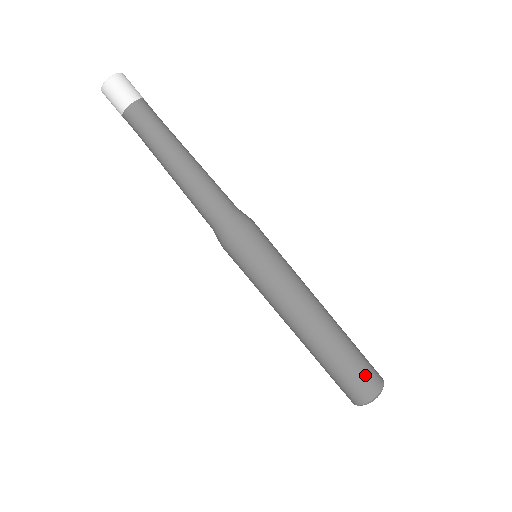
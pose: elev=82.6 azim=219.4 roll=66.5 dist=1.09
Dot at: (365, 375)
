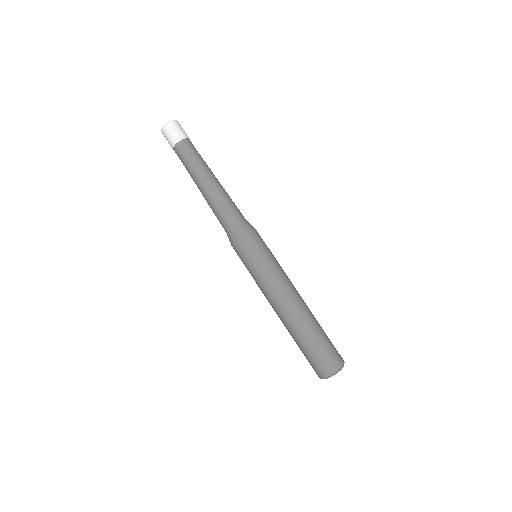
Dot at: (328, 355)
